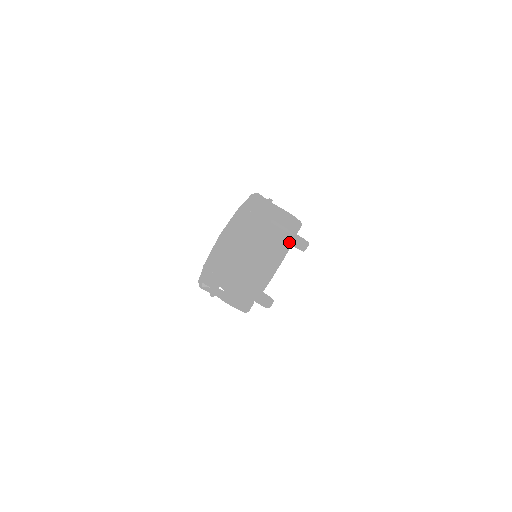
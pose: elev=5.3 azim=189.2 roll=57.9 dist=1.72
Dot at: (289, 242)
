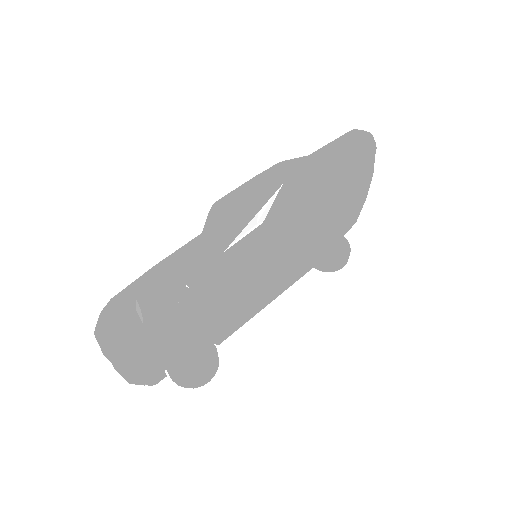
Dot at: (304, 222)
